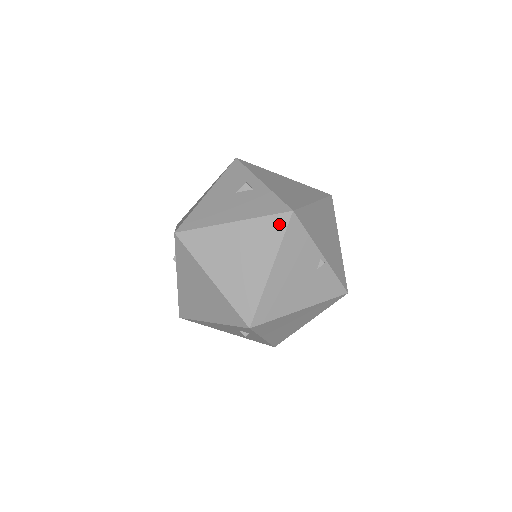
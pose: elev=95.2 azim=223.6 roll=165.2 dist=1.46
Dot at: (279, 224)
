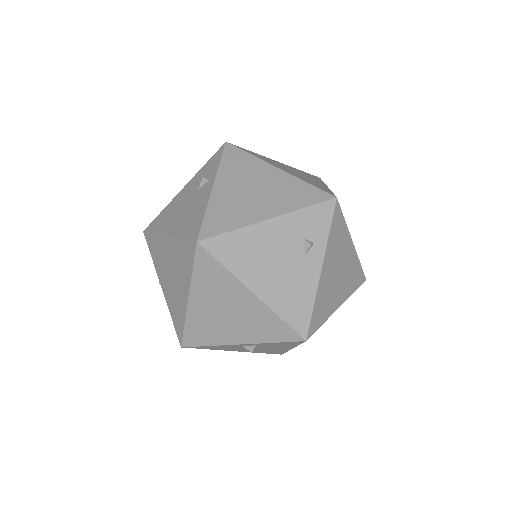
Dot at: (315, 177)
